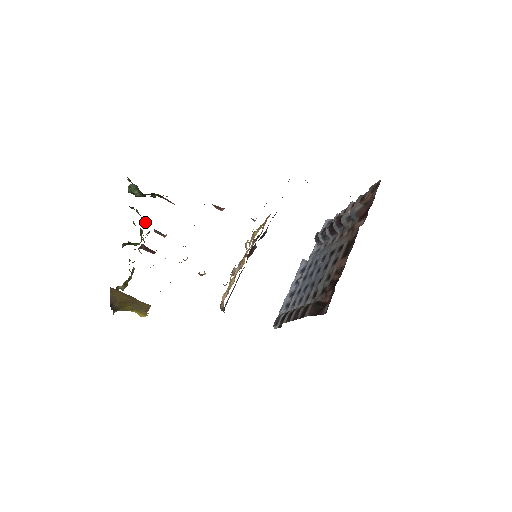
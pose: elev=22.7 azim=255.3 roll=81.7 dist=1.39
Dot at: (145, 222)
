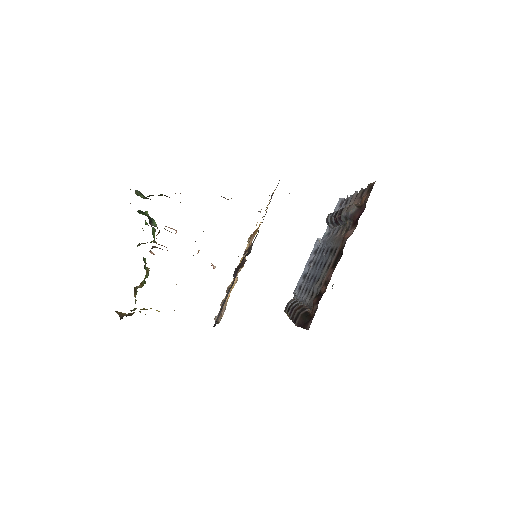
Dot at: (154, 224)
